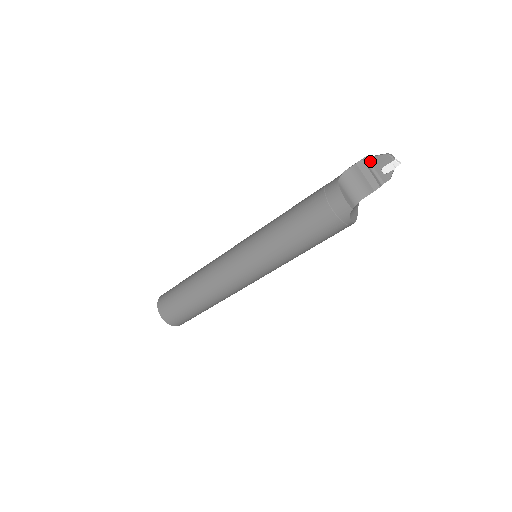
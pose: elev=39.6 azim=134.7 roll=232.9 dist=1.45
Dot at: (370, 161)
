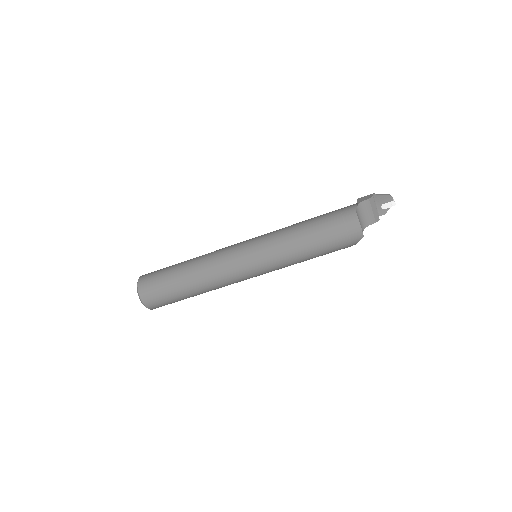
Dot at: (376, 197)
